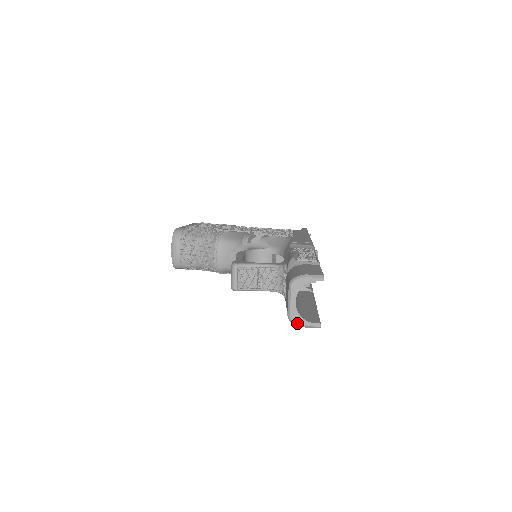
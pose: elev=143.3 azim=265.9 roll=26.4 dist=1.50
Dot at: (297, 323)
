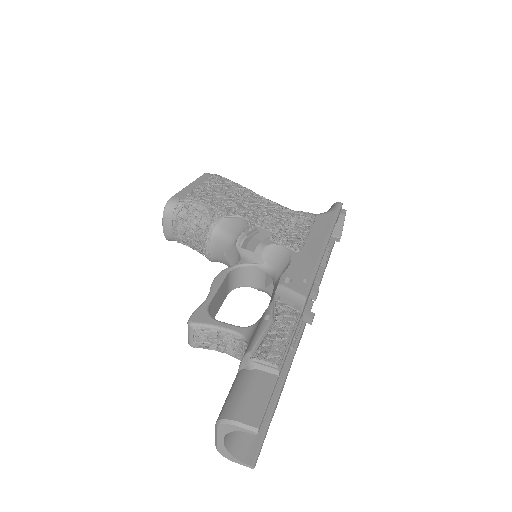
Dot at: (226, 457)
